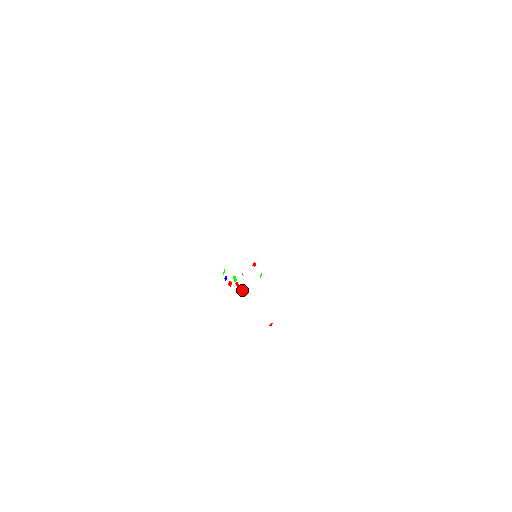
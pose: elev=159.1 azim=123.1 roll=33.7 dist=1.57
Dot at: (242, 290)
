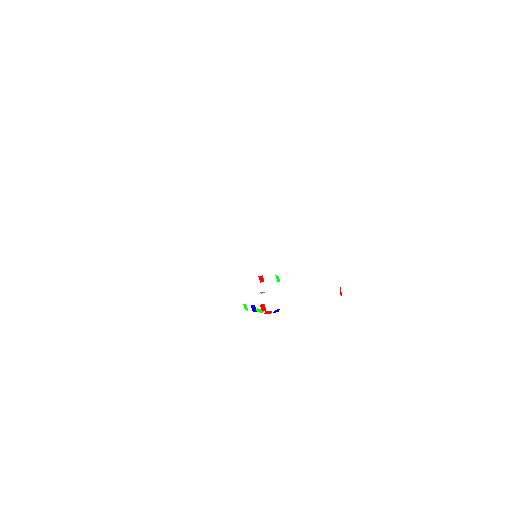
Dot at: (278, 310)
